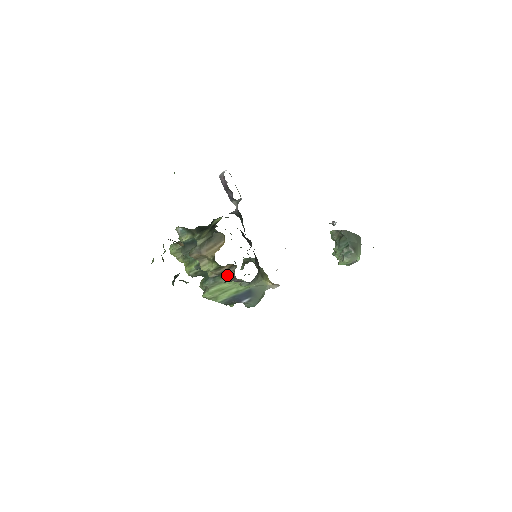
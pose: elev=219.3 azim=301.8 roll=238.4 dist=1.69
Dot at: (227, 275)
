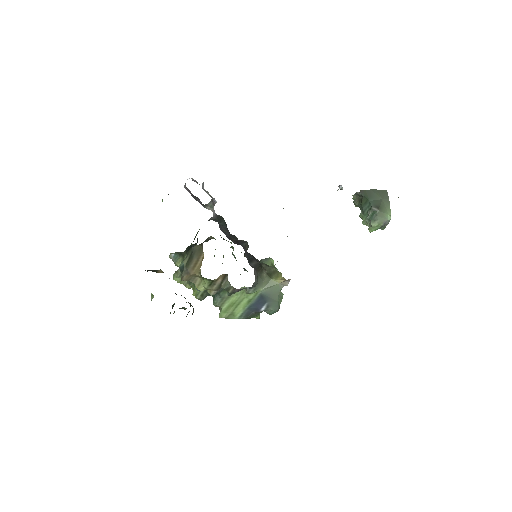
Dot at: (224, 287)
